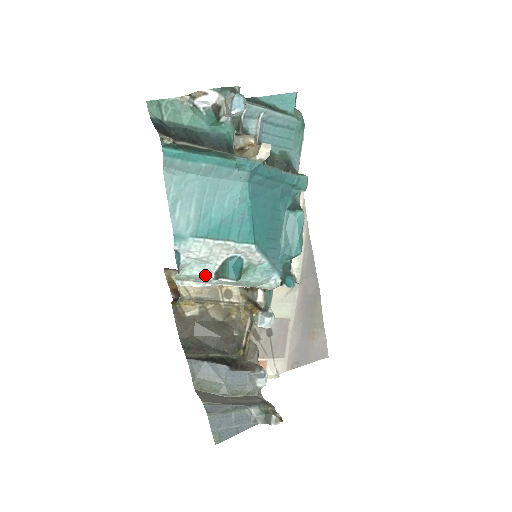
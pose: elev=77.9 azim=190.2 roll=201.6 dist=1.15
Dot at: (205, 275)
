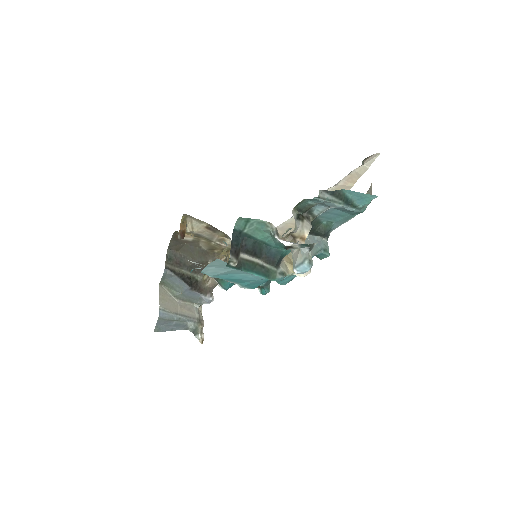
Dot at: occluded
